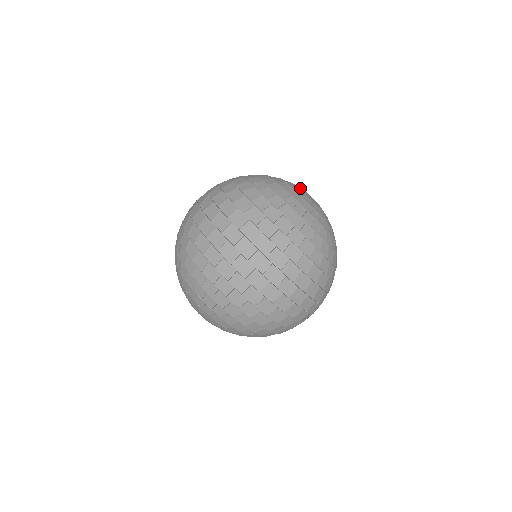
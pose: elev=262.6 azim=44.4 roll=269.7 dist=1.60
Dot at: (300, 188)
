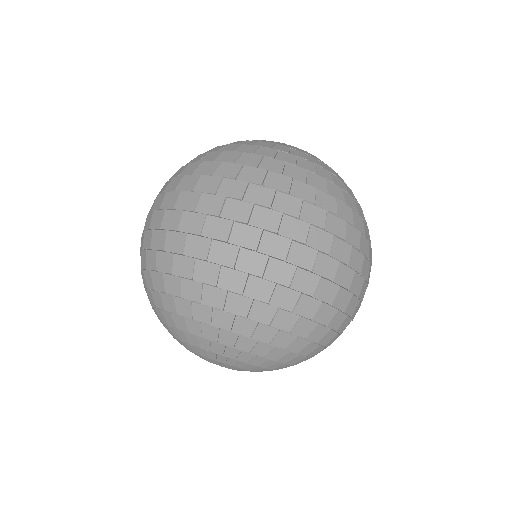
Dot at: occluded
